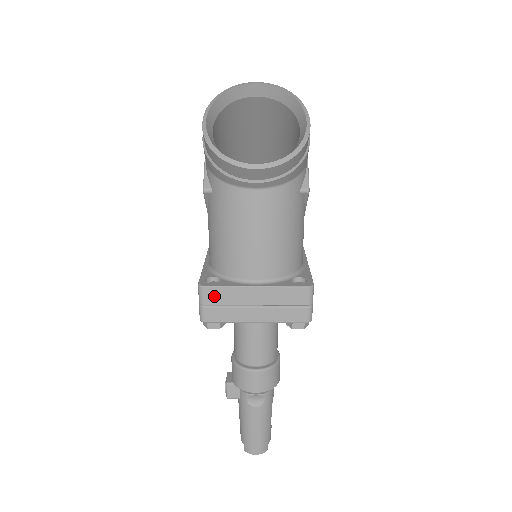
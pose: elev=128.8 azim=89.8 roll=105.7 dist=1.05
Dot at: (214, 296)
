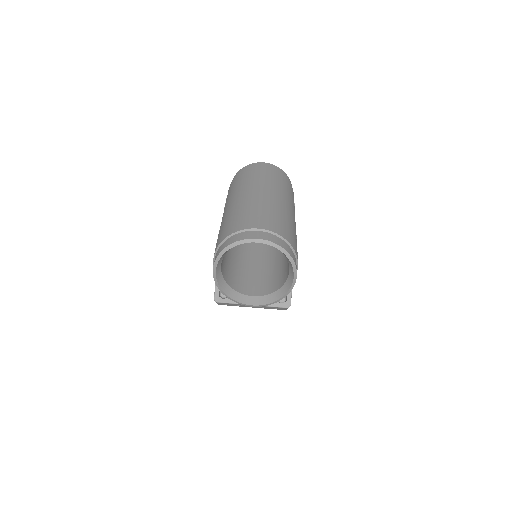
Dot at: occluded
